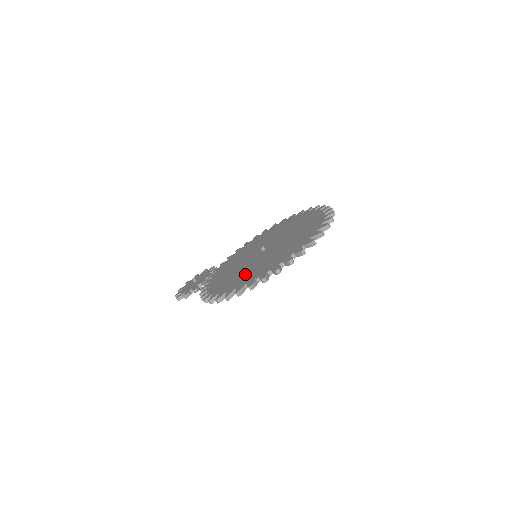
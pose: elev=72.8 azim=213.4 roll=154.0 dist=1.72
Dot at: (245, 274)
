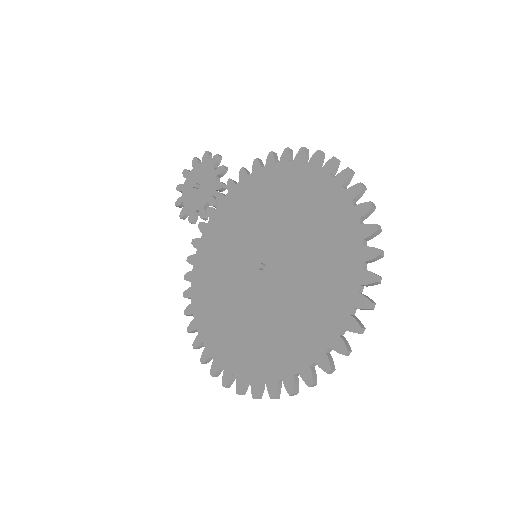
Dot at: (222, 318)
